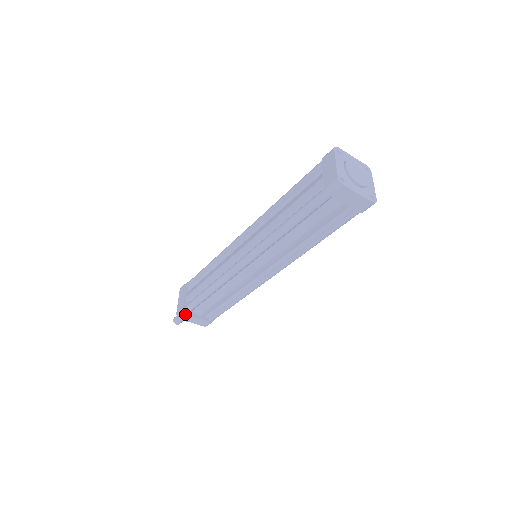
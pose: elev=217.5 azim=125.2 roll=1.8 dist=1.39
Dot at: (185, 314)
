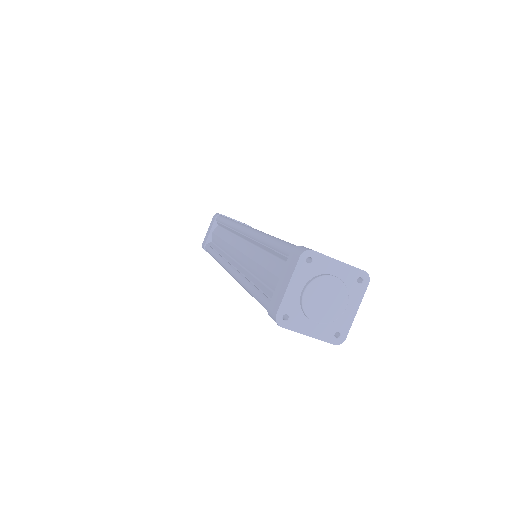
Dot at: occluded
